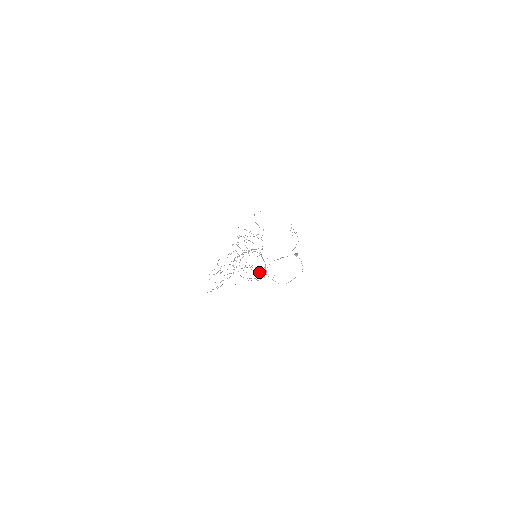
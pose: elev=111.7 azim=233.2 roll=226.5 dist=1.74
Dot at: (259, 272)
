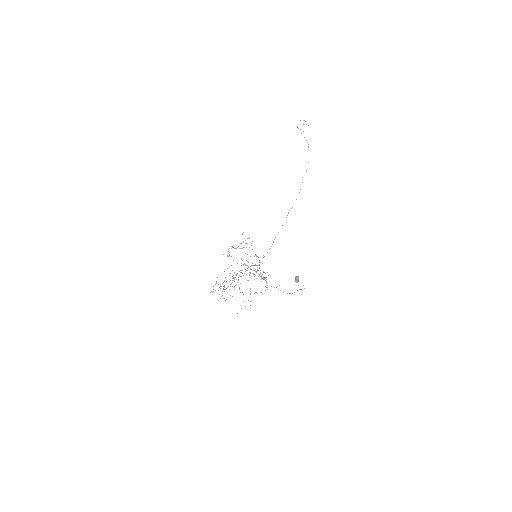
Dot at: occluded
